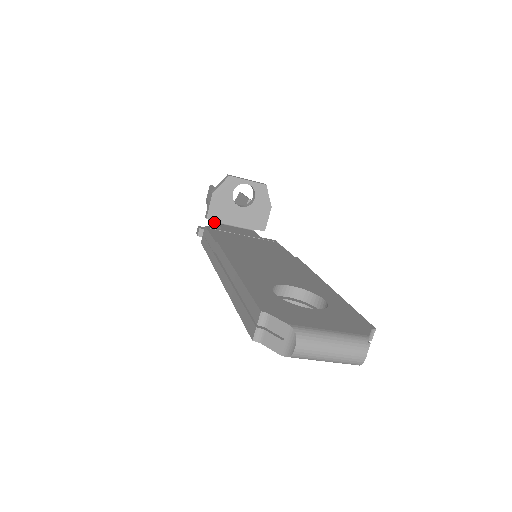
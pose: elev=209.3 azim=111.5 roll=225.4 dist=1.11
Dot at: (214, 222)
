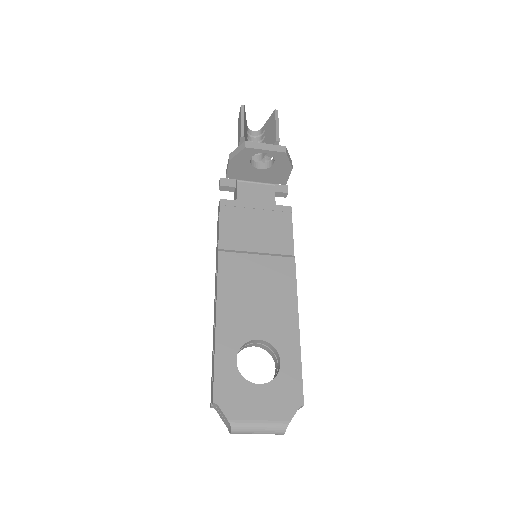
Dot at: occluded
